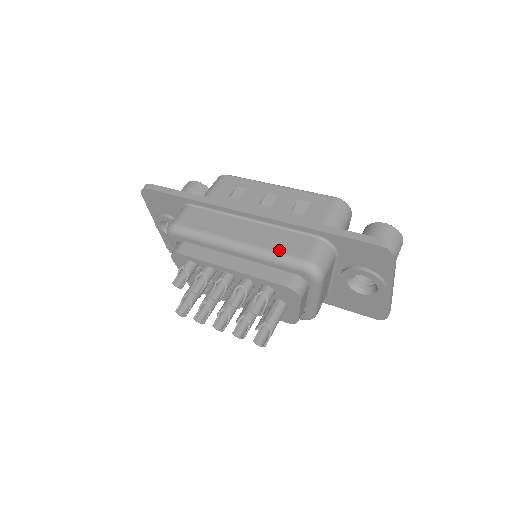
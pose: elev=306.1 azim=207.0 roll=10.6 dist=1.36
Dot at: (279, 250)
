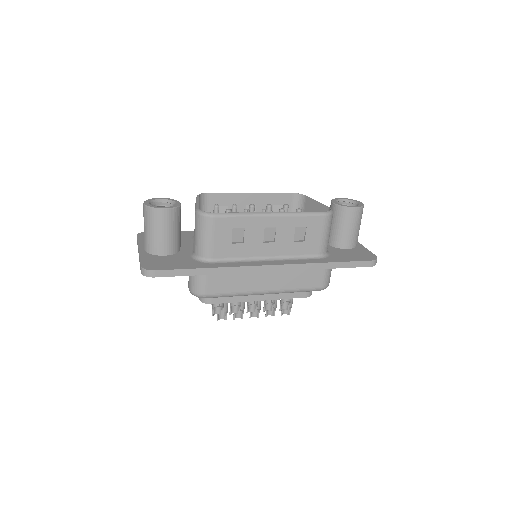
Dot at: (301, 288)
